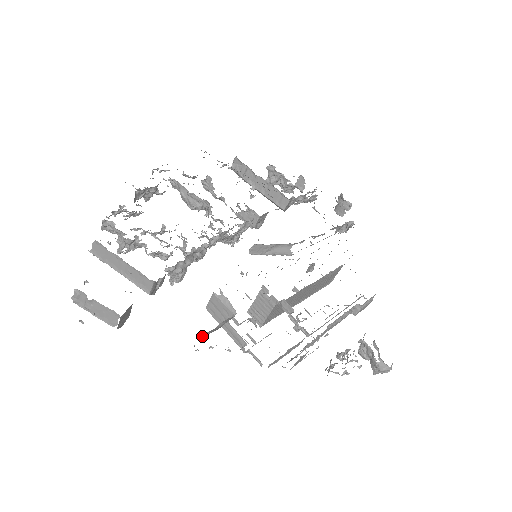
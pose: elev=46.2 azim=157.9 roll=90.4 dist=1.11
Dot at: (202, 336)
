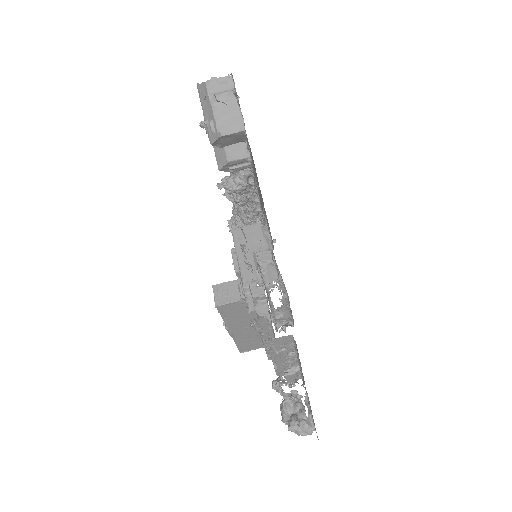
Dot at: occluded
